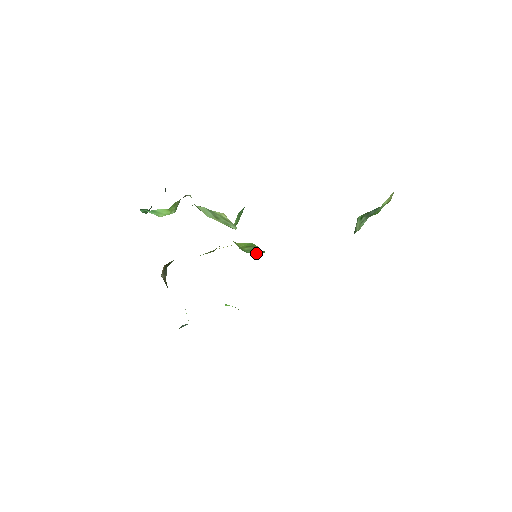
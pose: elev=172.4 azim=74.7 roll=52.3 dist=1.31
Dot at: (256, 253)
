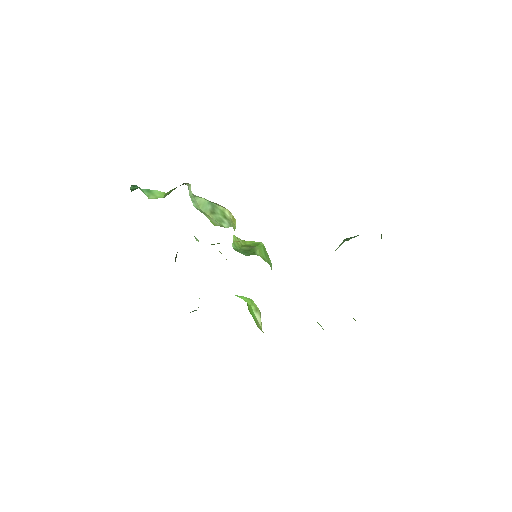
Dot at: (243, 254)
